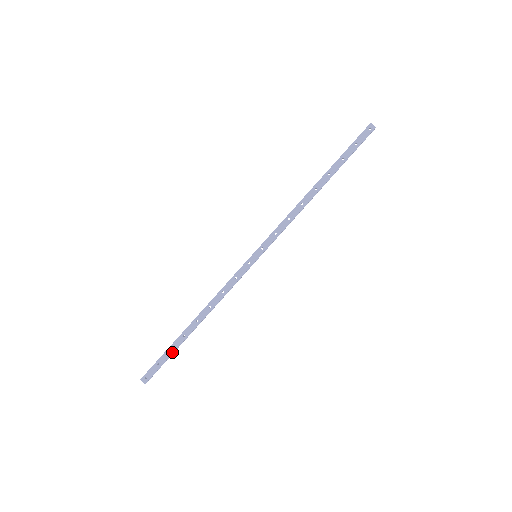
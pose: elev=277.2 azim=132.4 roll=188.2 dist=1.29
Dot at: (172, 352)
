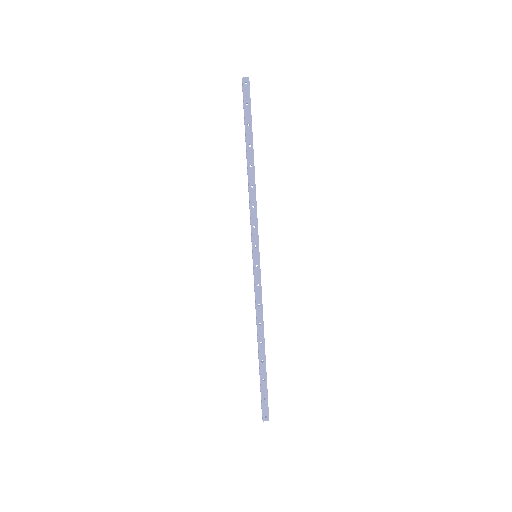
Dot at: (266, 381)
